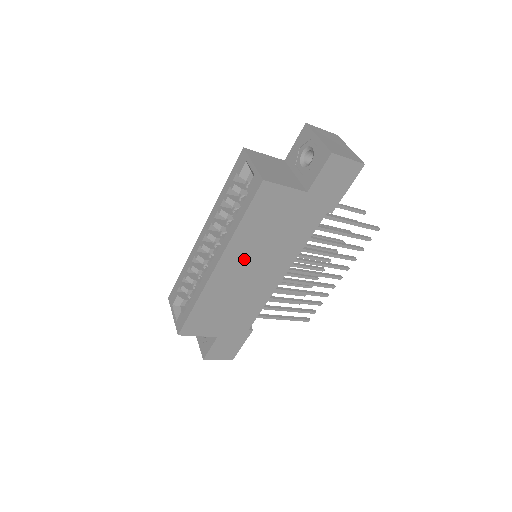
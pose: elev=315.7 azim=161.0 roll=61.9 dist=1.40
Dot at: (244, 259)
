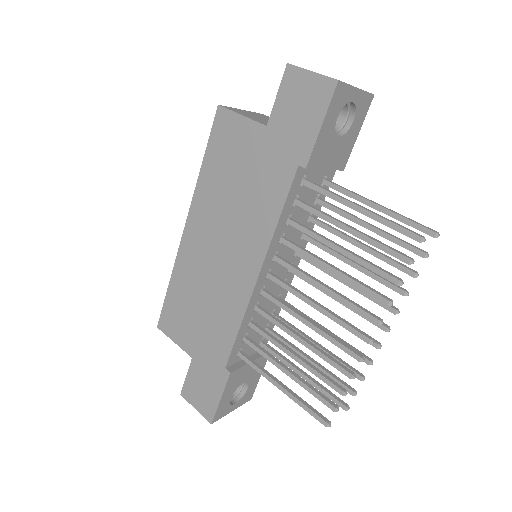
Dot at: (210, 225)
